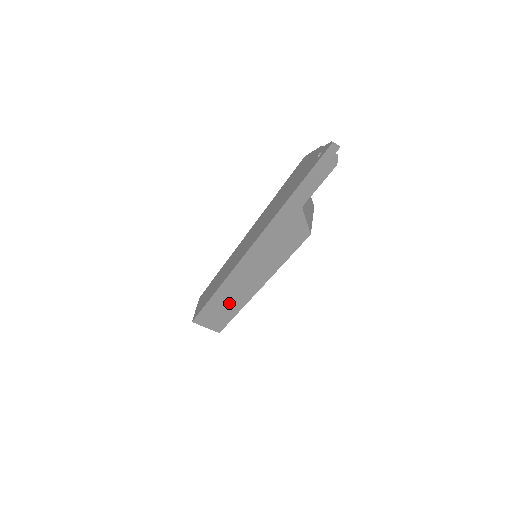
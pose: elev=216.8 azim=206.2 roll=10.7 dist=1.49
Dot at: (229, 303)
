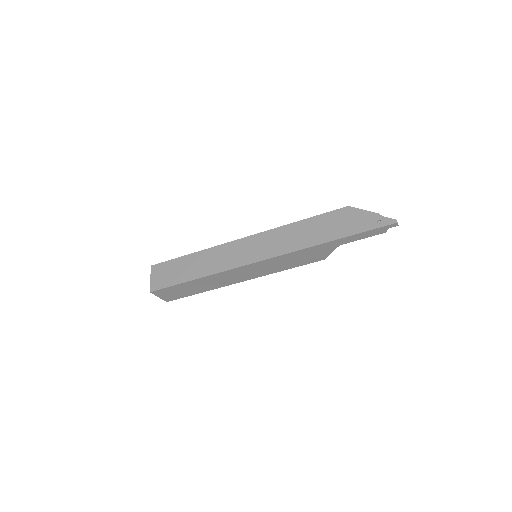
Dot at: (206, 285)
